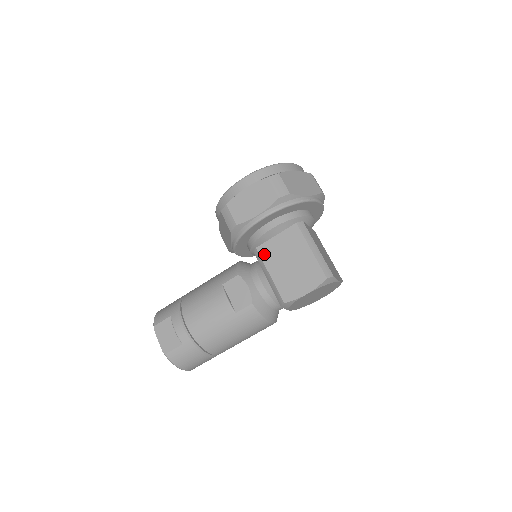
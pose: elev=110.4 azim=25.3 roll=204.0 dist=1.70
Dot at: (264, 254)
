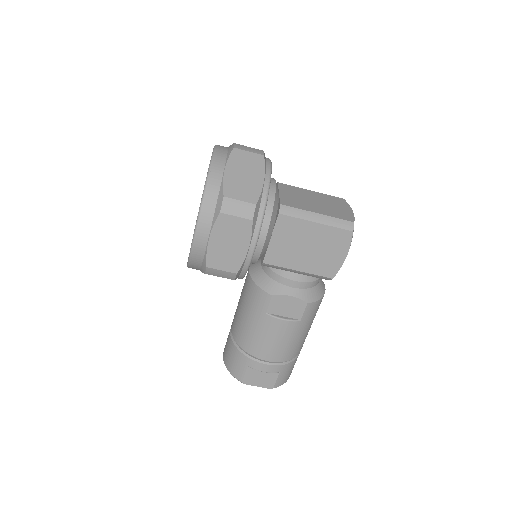
Dot at: (276, 261)
